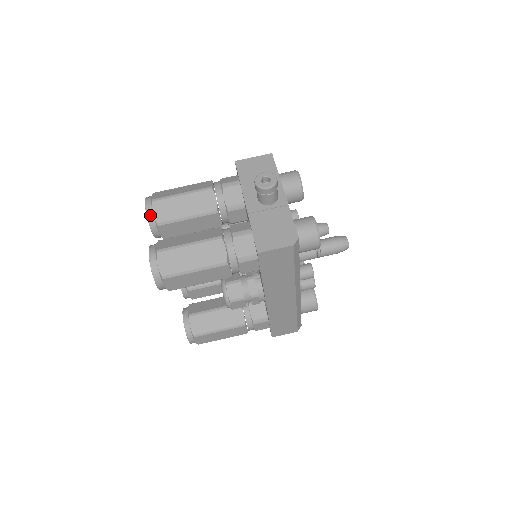
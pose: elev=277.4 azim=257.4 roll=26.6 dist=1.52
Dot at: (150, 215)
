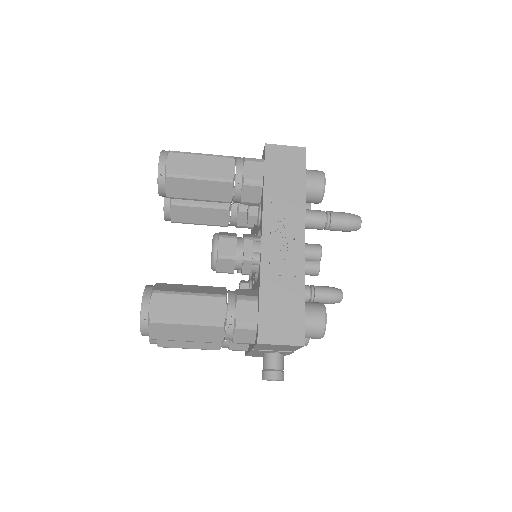
Dot at: occluded
